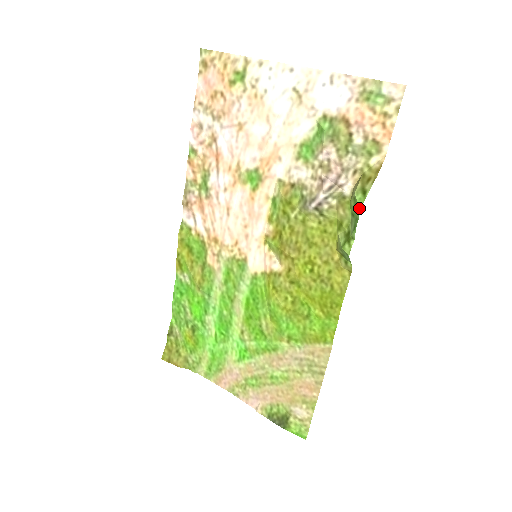
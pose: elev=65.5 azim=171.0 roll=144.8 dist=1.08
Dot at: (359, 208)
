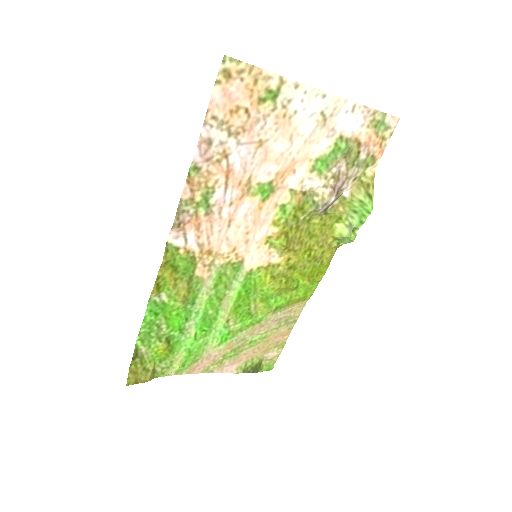
Dot at: (371, 210)
